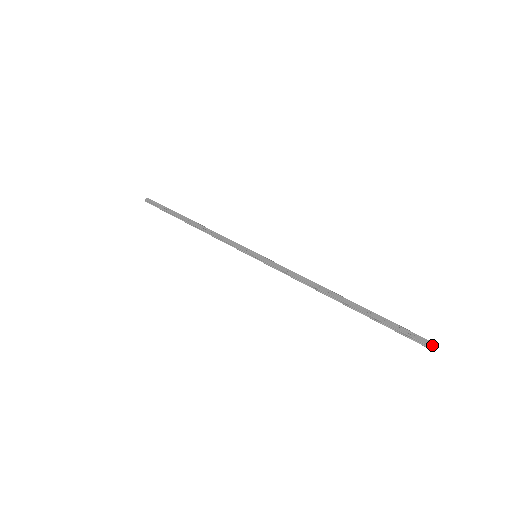
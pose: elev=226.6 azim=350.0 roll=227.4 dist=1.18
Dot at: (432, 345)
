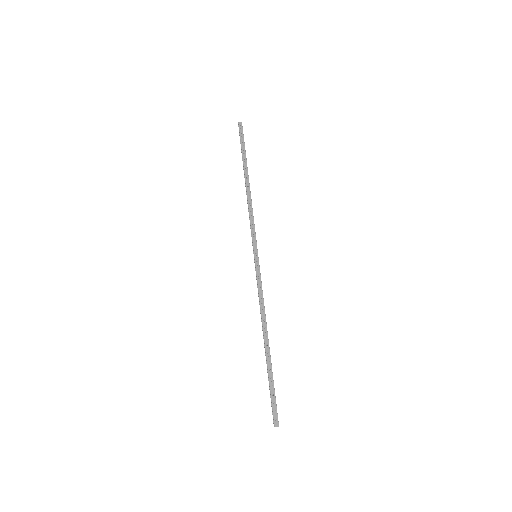
Dot at: (276, 423)
